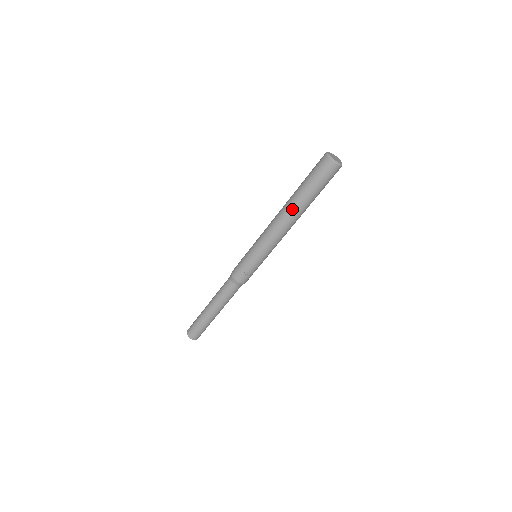
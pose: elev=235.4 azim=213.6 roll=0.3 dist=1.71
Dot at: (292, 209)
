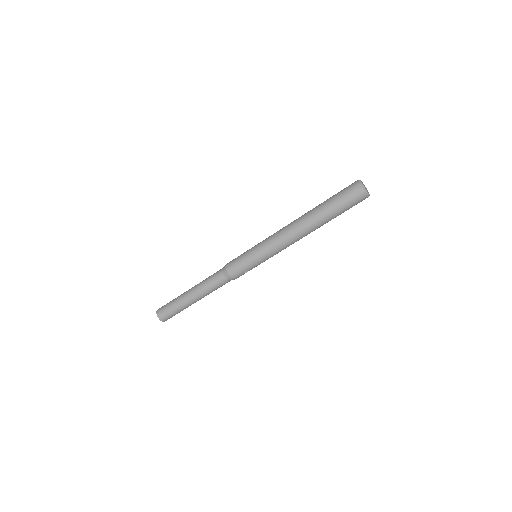
Dot at: (314, 228)
